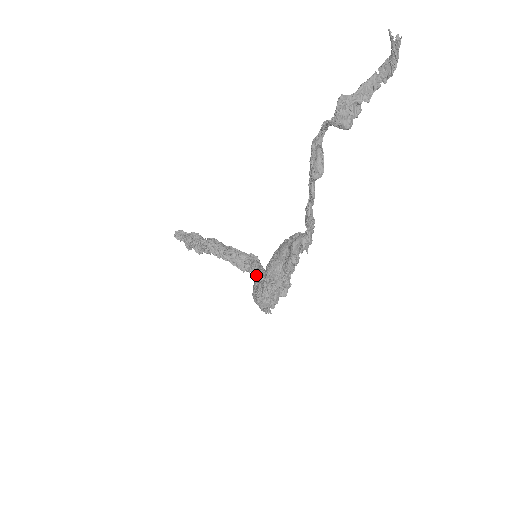
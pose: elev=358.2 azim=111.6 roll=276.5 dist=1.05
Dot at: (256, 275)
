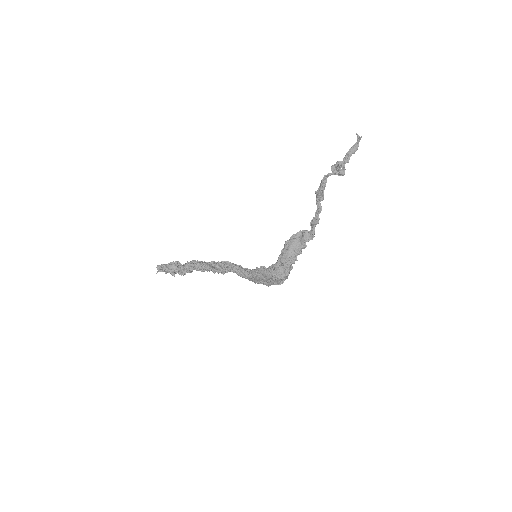
Dot at: (242, 271)
